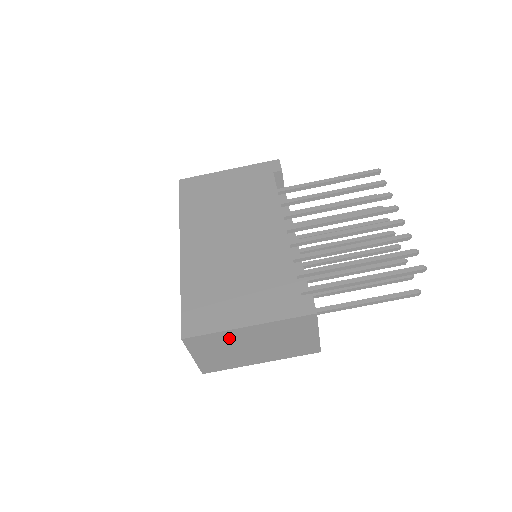
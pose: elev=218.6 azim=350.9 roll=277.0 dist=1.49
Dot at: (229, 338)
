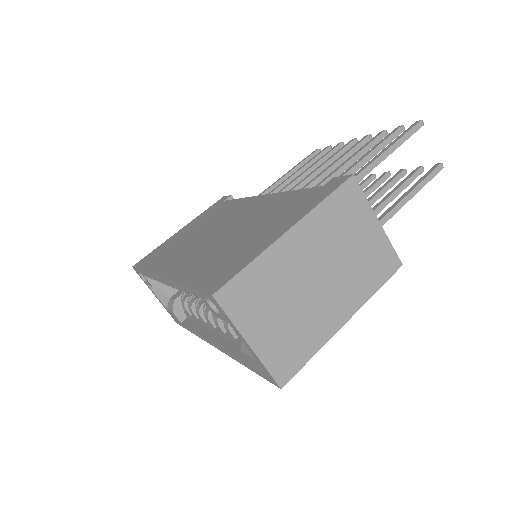
Dot at: (276, 270)
